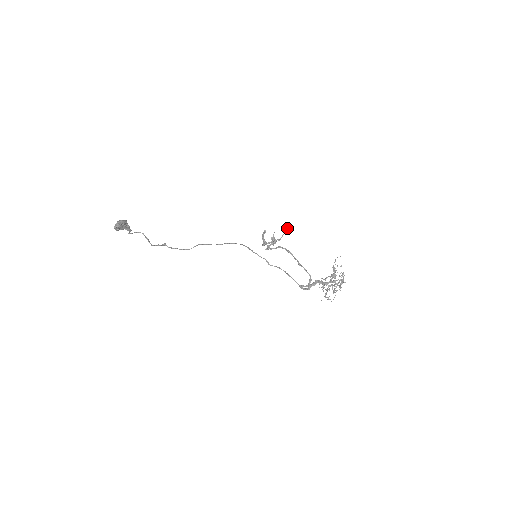
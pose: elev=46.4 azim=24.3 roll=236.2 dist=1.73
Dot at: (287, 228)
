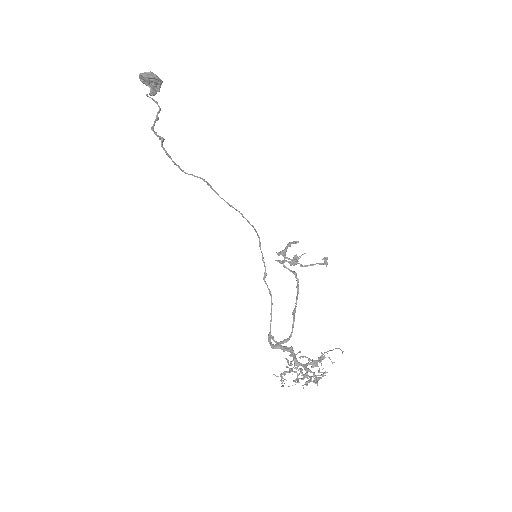
Dot at: occluded
